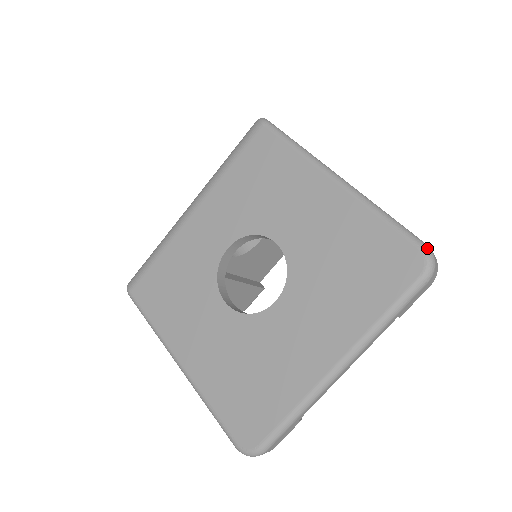
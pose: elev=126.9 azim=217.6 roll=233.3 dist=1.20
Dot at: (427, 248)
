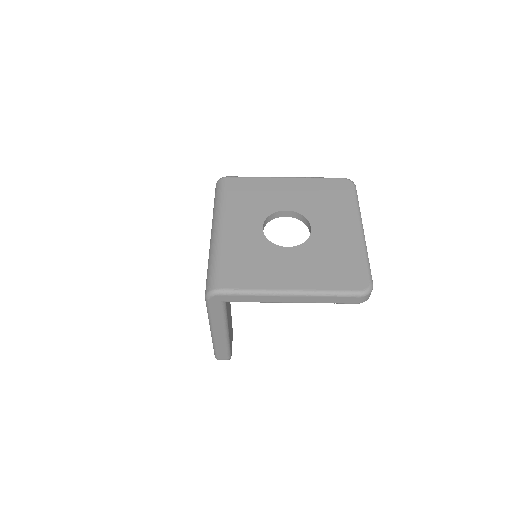
Dot at: (345, 178)
